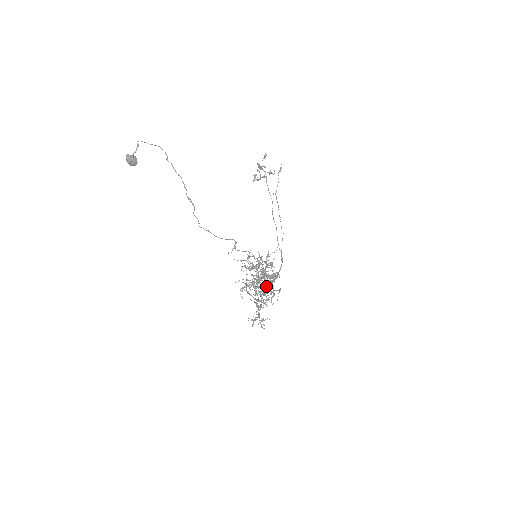
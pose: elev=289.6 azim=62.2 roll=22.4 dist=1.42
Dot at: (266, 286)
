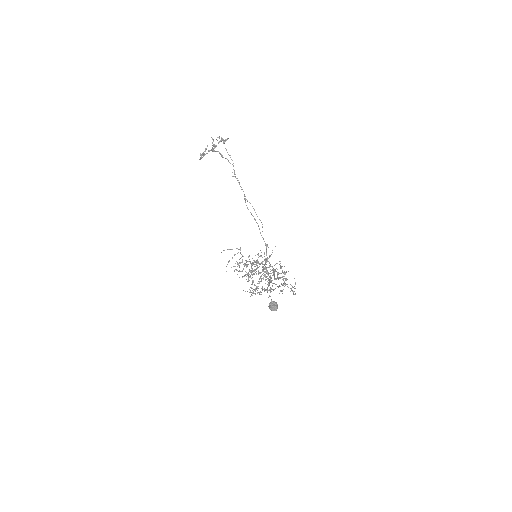
Dot at: (293, 291)
